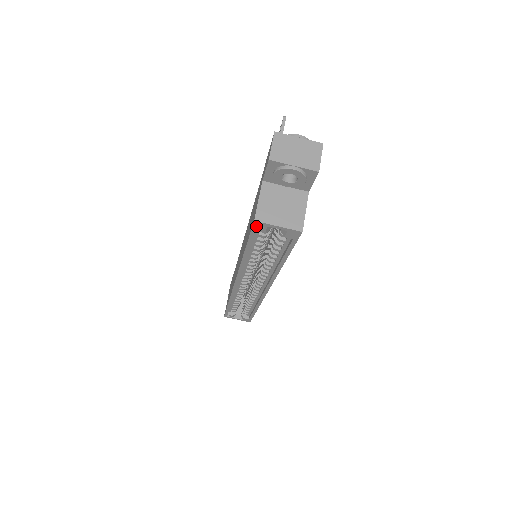
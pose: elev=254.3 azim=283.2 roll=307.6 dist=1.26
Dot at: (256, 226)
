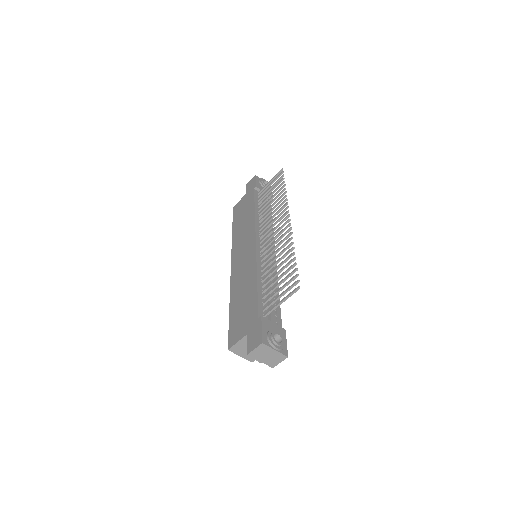
Dot at: (230, 344)
